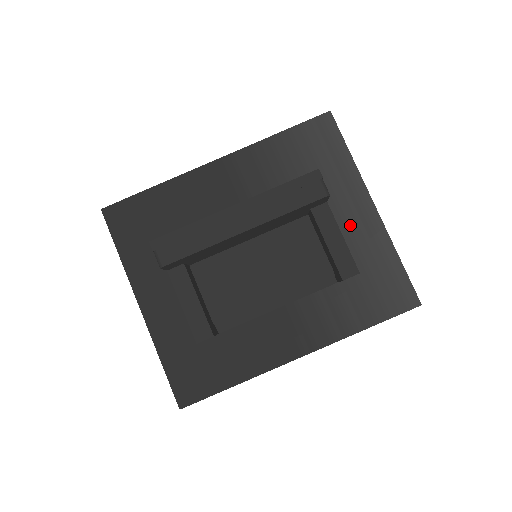
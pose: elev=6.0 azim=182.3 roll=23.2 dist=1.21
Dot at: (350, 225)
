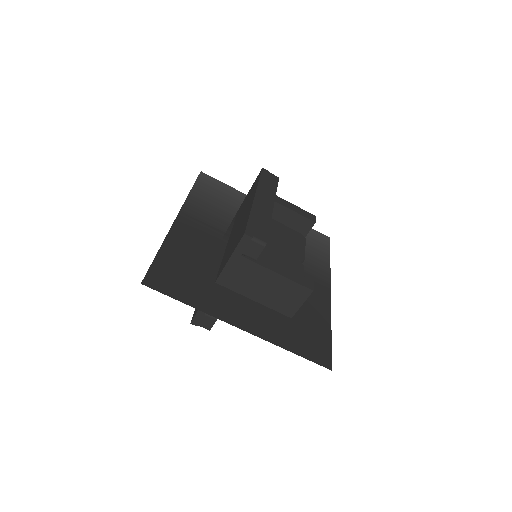
Dot at: occluded
